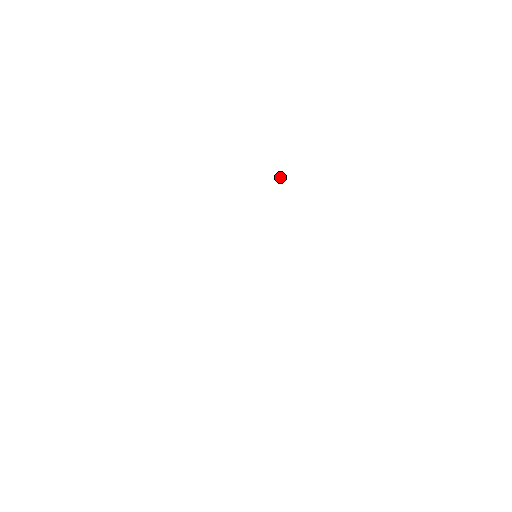
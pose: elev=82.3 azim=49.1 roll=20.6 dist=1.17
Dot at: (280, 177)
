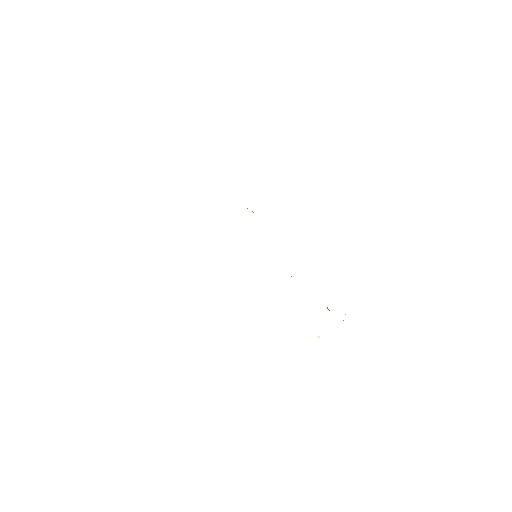
Dot at: occluded
